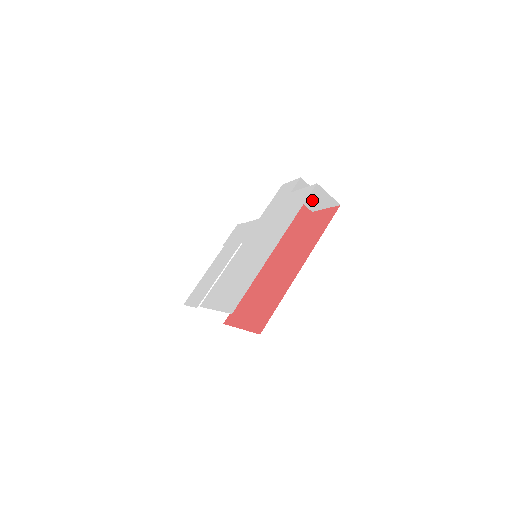
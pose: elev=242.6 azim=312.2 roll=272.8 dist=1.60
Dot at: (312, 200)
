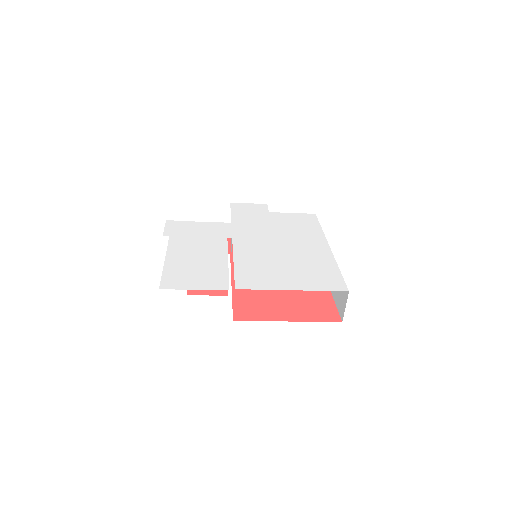
Dot at: occluded
